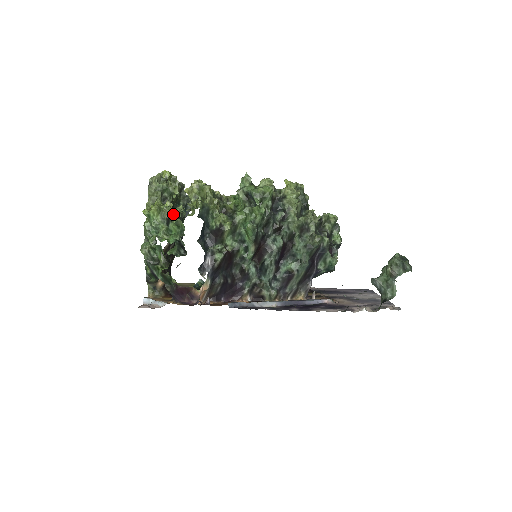
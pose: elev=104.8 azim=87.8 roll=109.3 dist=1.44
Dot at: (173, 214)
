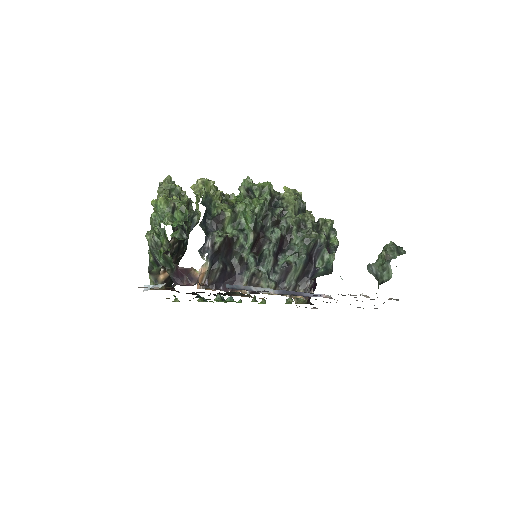
Dot at: (178, 202)
